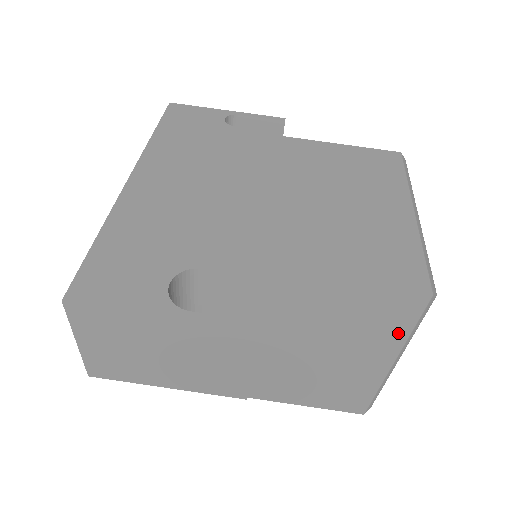
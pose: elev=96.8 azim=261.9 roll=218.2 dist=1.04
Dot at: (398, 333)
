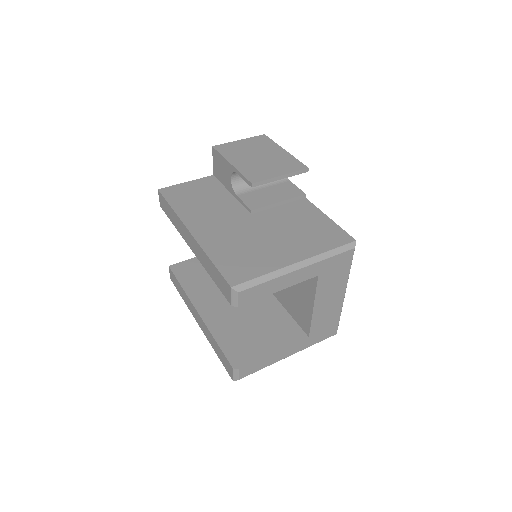
Dot at: (323, 248)
